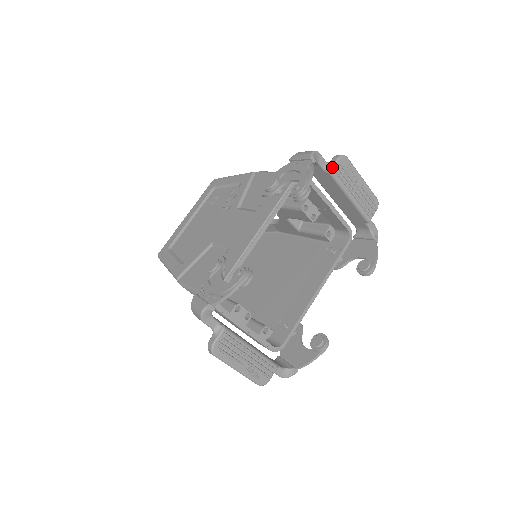
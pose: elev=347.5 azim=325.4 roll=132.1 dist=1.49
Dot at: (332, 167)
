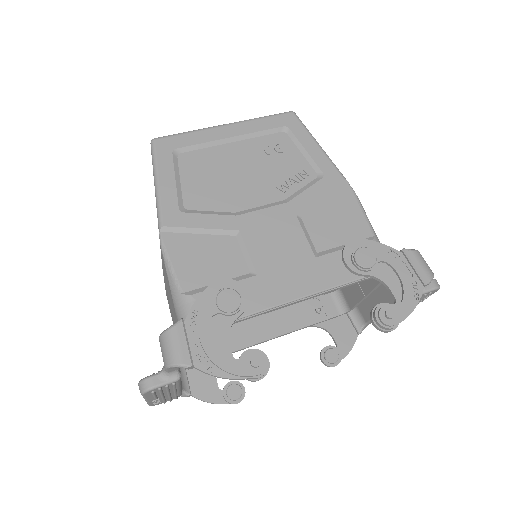
Dot at: (422, 293)
